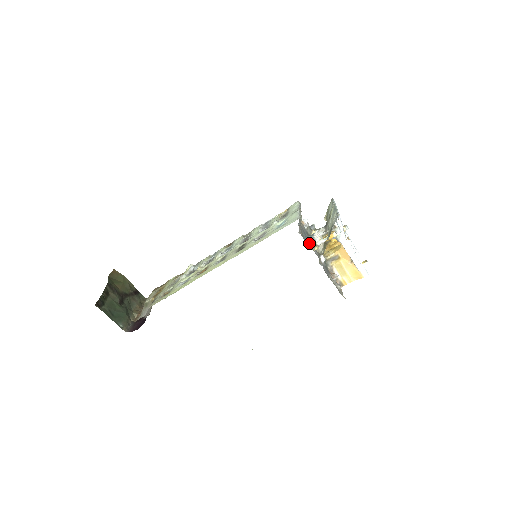
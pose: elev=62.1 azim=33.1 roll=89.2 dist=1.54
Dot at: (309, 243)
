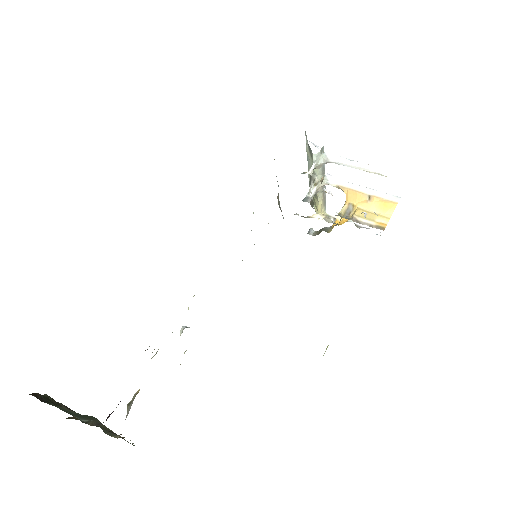
Dot at: occluded
